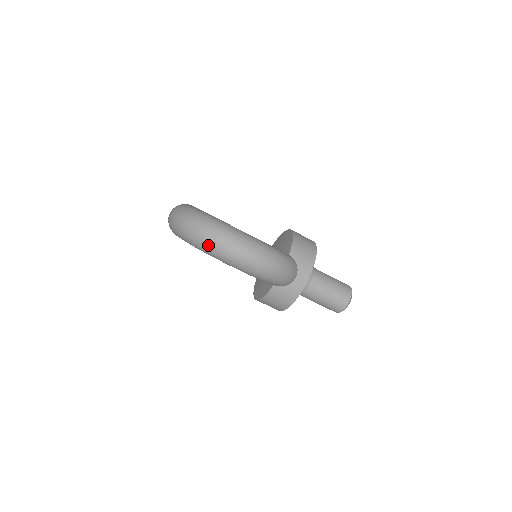
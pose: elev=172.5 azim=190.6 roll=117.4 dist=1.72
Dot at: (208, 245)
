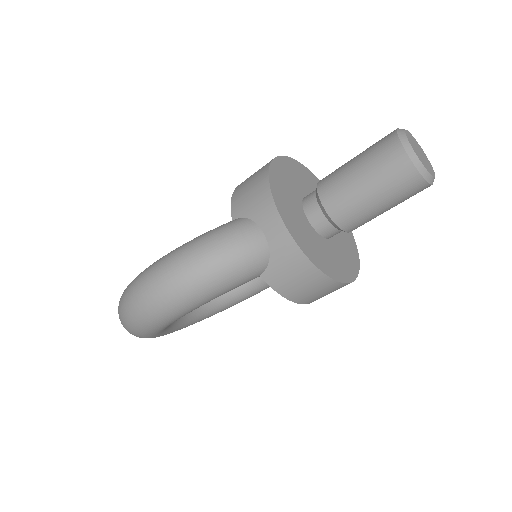
Dot at: (131, 328)
